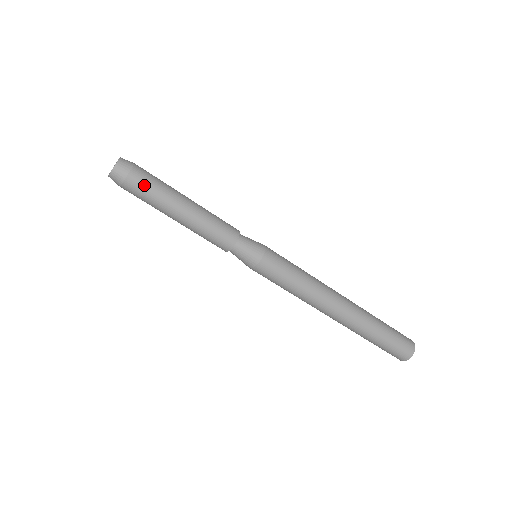
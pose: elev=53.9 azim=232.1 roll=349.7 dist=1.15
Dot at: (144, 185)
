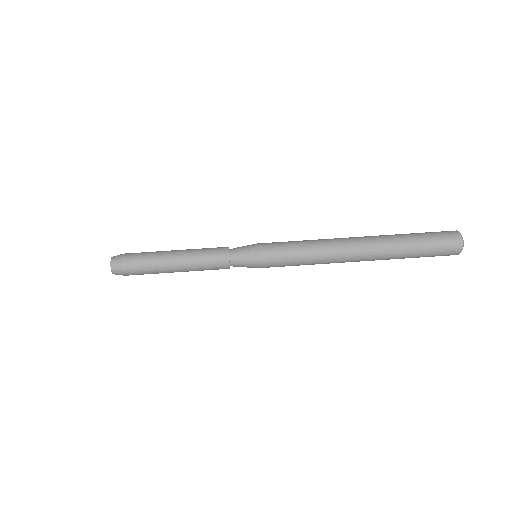
Dot at: (137, 254)
